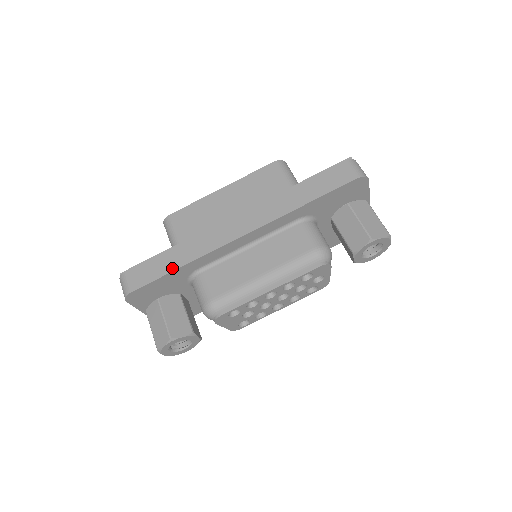
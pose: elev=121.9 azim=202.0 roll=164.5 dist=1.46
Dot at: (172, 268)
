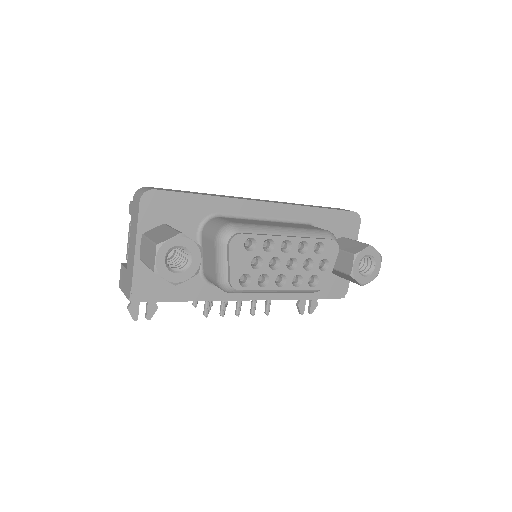
Dot at: (199, 194)
